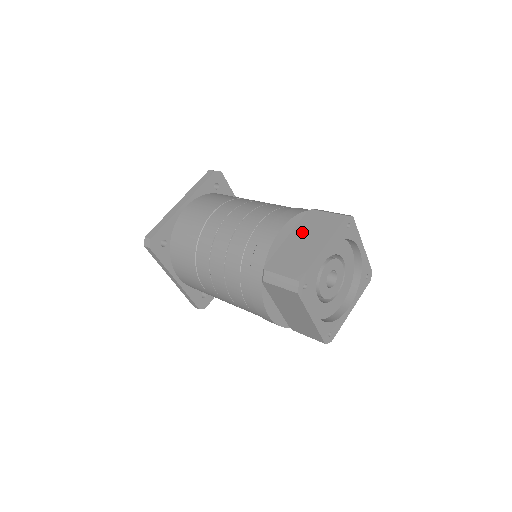
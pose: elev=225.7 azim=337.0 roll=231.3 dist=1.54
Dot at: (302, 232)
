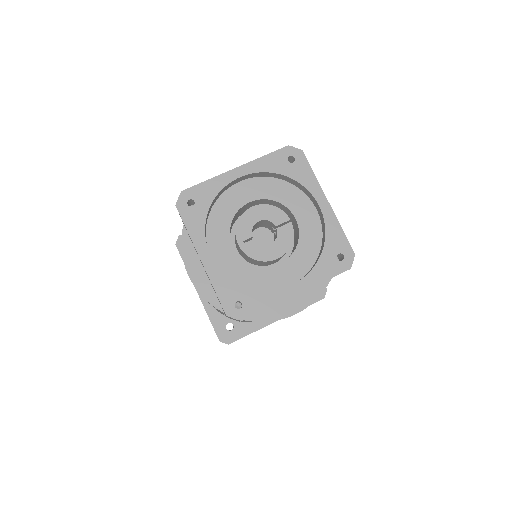
Dot at: occluded
